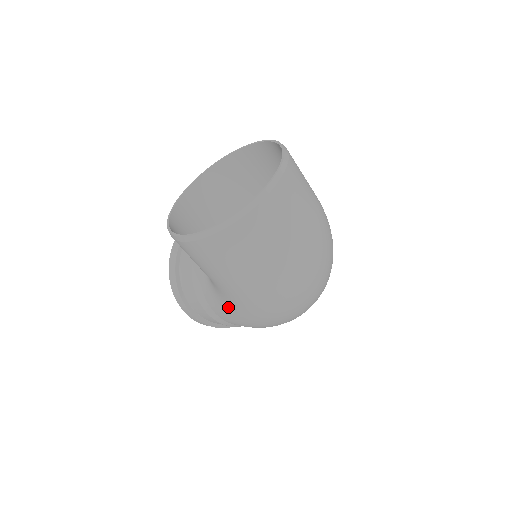
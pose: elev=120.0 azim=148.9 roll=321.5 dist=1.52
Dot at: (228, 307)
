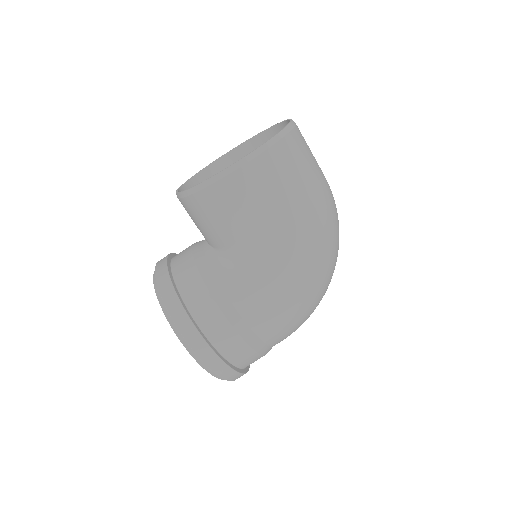
Dot at: (269, 280)
